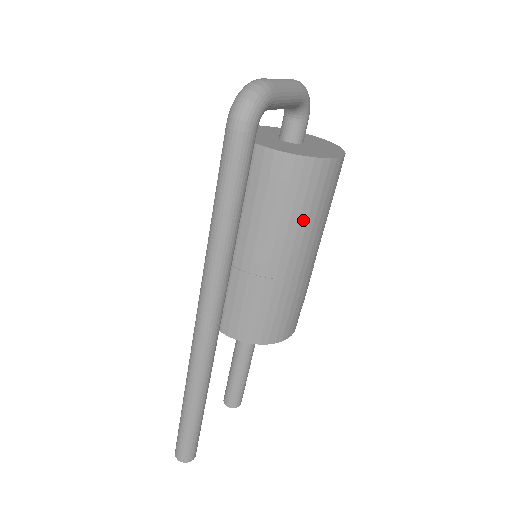
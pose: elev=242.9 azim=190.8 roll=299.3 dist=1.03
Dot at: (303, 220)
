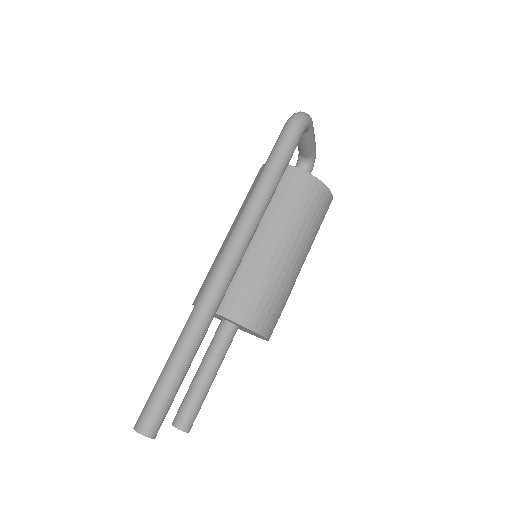
Dot at: (305, 224)
